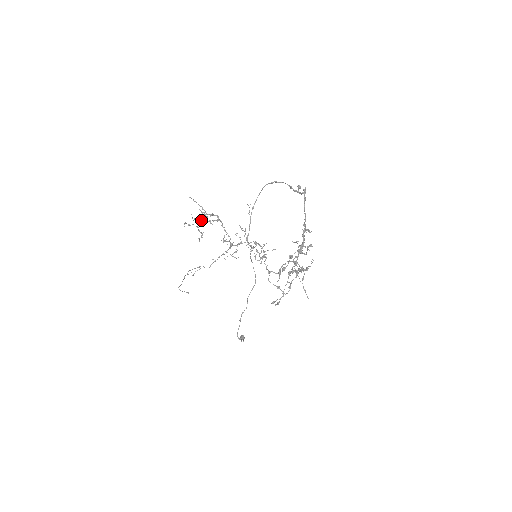
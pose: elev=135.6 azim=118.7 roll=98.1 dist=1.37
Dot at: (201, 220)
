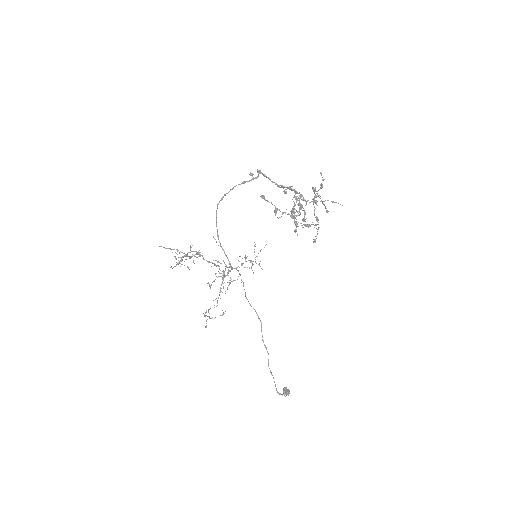
Dot at: (184, 256)
